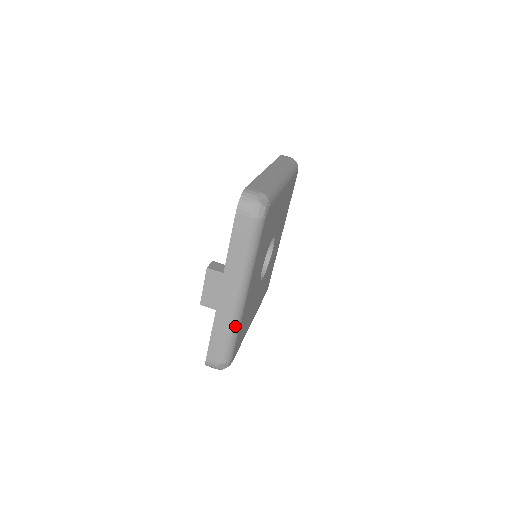
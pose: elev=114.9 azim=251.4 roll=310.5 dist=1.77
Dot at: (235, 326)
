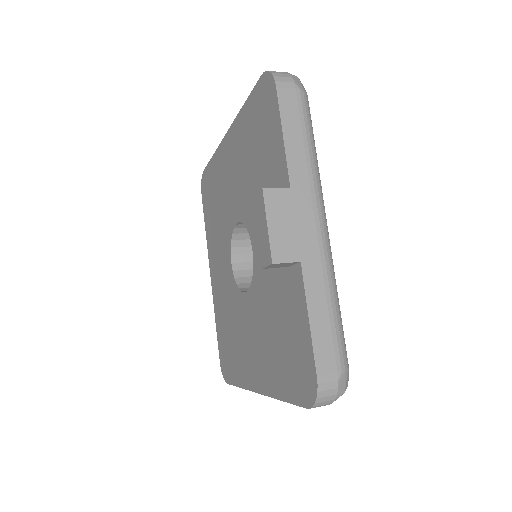
Dot at: (335, 285)
